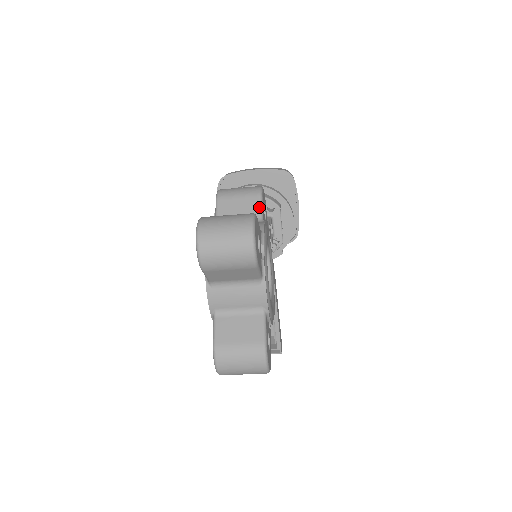
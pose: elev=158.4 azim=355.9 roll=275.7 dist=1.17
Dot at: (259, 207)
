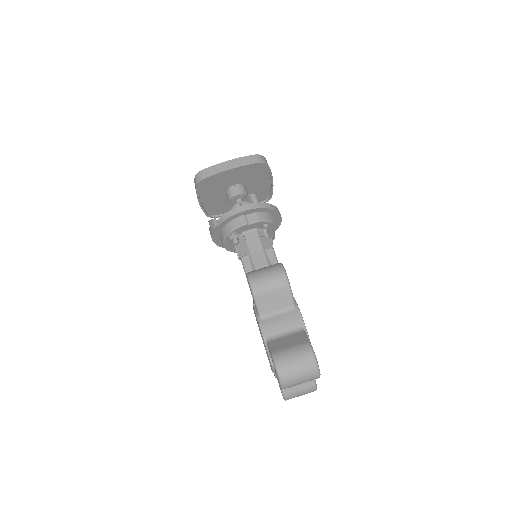
Dot at: (291, 296)
